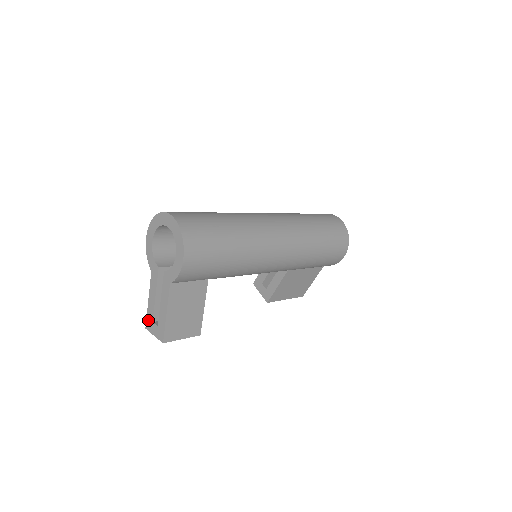
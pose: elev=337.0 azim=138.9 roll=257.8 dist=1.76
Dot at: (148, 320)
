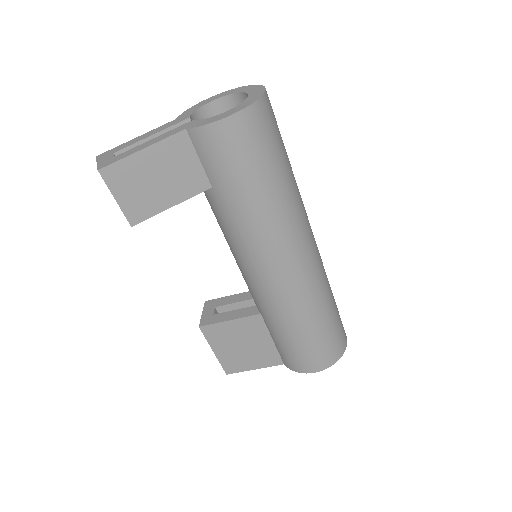
Dot at: (111, 150)
